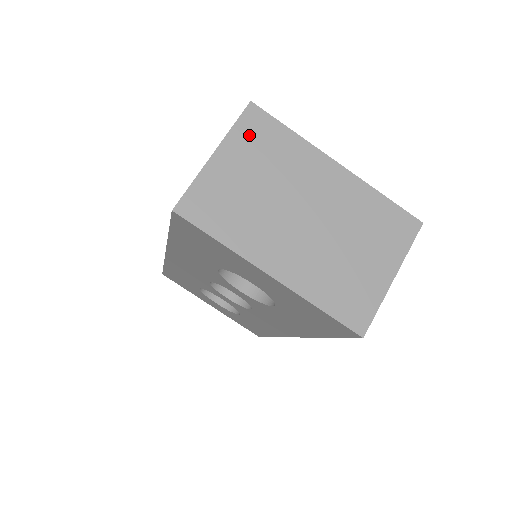
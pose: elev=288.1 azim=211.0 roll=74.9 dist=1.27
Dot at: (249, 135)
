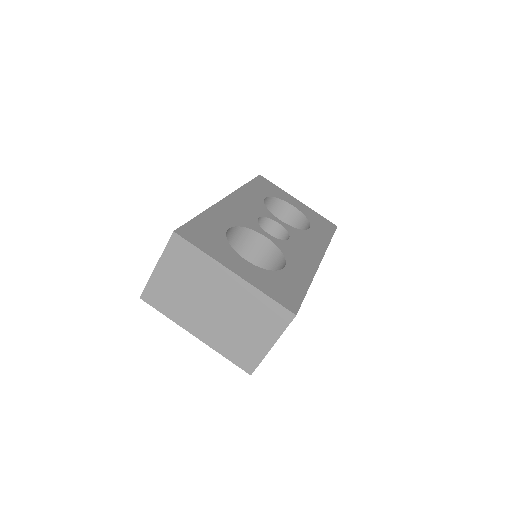
Dot at: (175, 254)
